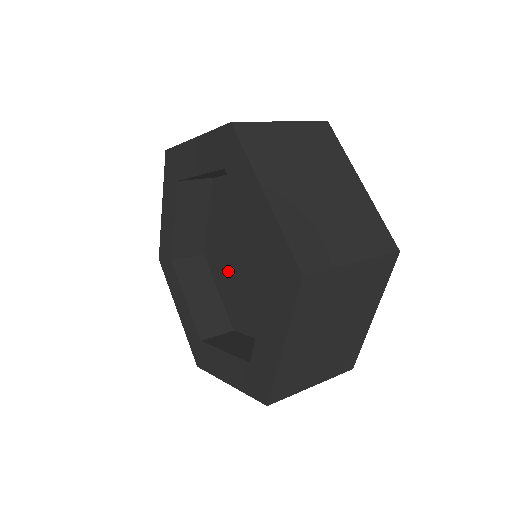
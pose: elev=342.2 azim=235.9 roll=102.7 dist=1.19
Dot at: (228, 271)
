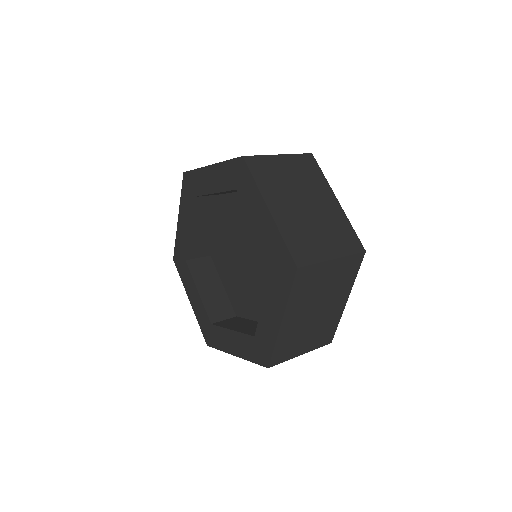
Dot at: (250, 292)
